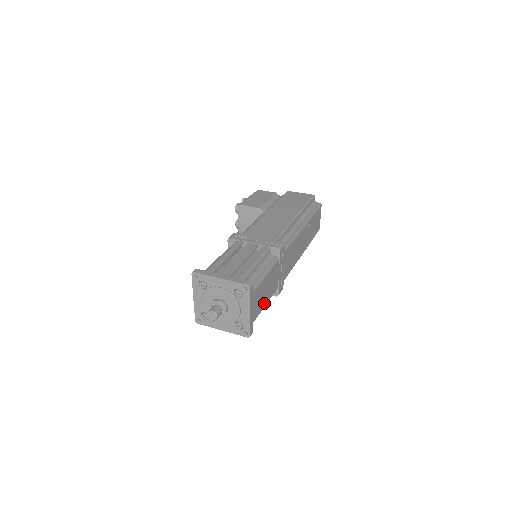
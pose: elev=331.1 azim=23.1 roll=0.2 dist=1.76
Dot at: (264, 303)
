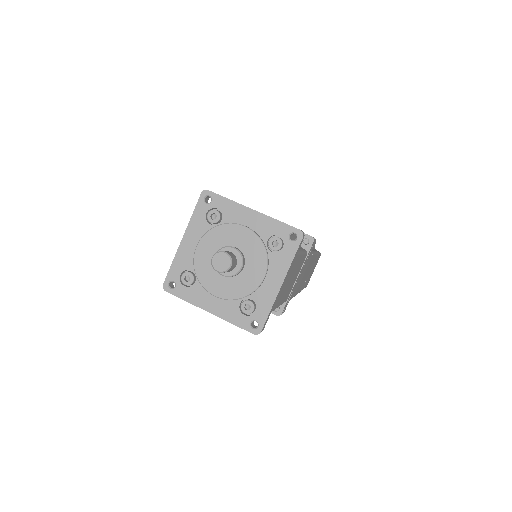
Dot at: (280, 300)
